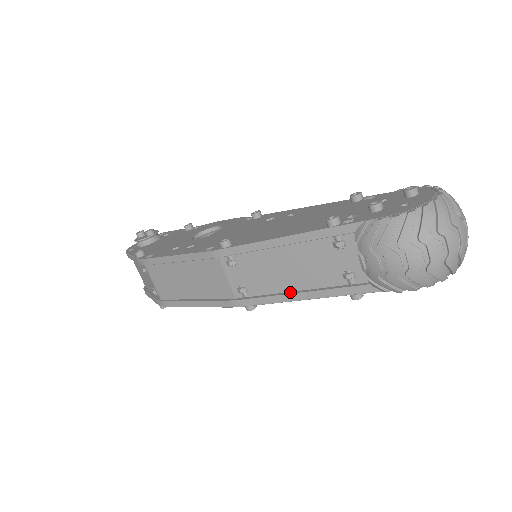
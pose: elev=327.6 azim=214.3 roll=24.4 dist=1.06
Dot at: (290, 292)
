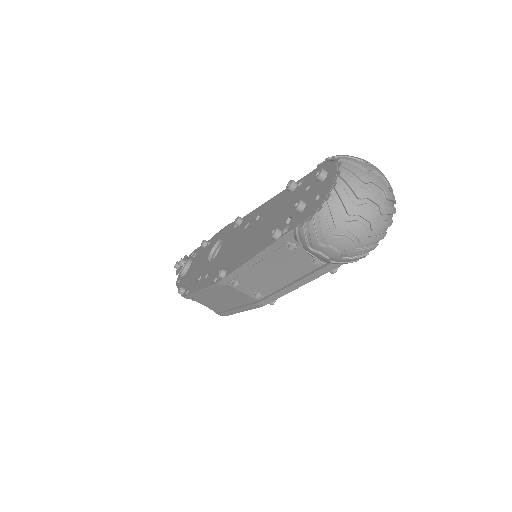
Dot at: (288, 285)
